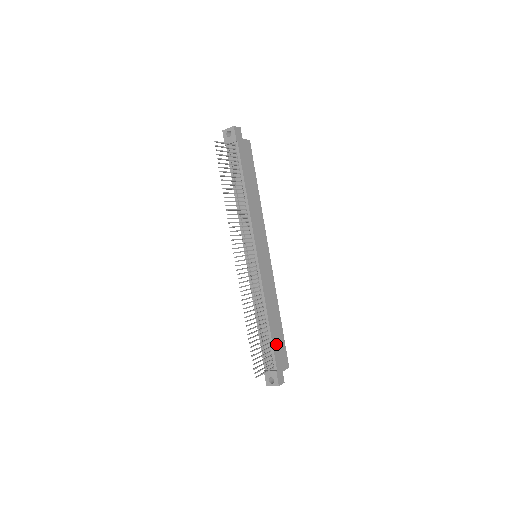
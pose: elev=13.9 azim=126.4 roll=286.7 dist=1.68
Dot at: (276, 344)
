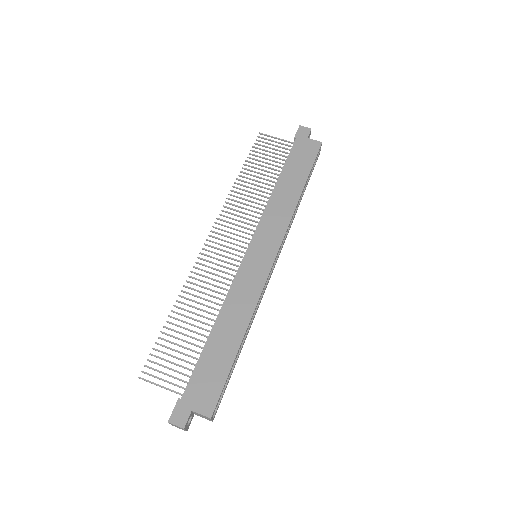
Dot at: (206, 366)
